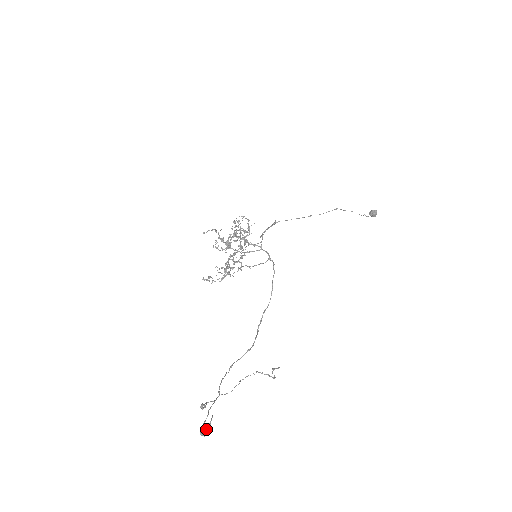
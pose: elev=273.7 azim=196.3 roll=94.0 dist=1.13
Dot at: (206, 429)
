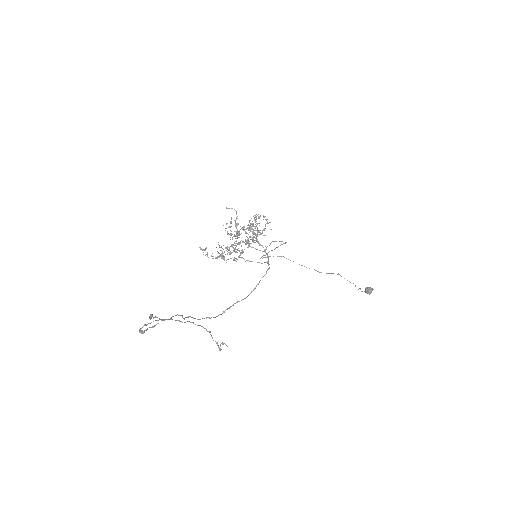
Dot at: (147, 328)
